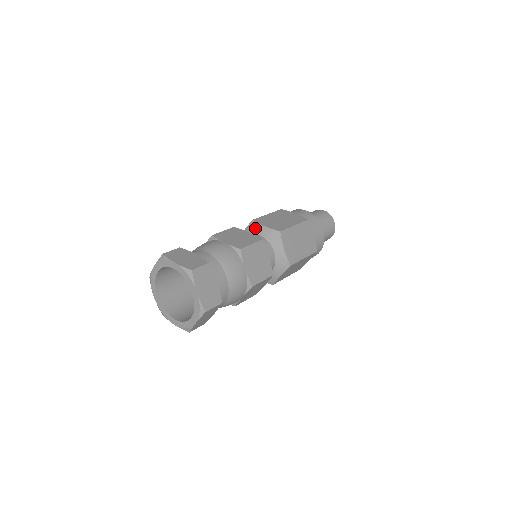
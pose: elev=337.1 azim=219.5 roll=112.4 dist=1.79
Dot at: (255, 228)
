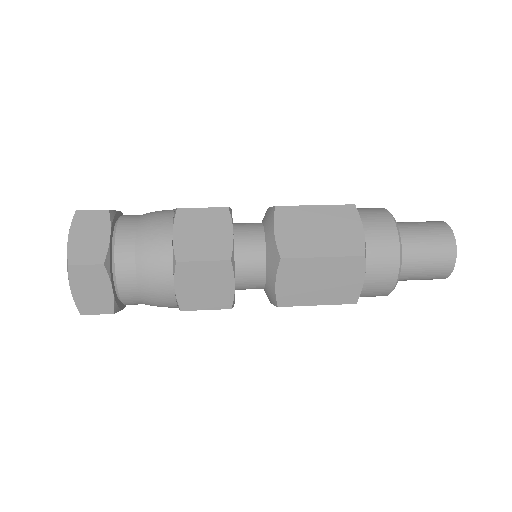
Dot at: occluded
